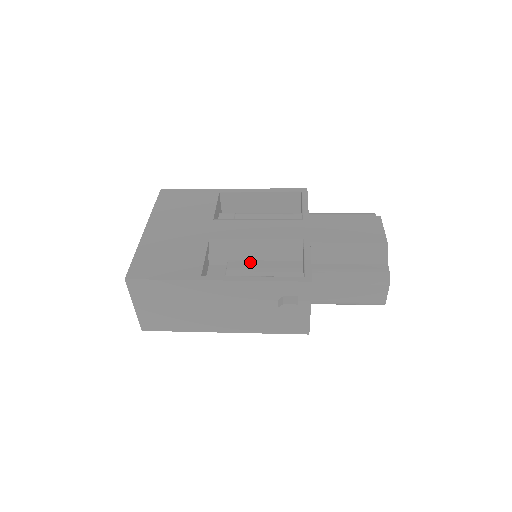
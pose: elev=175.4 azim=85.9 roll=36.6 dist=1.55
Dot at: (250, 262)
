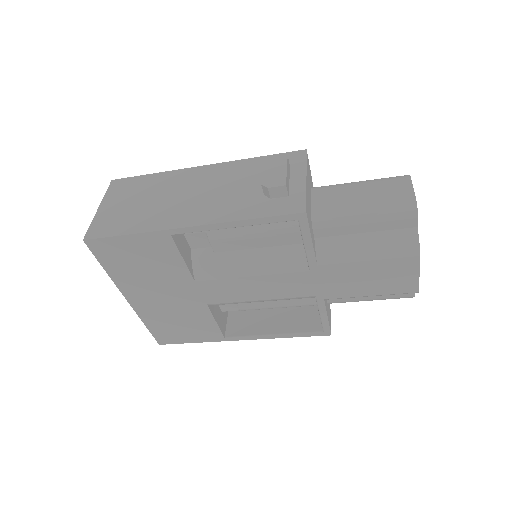
Dot at: occluded
